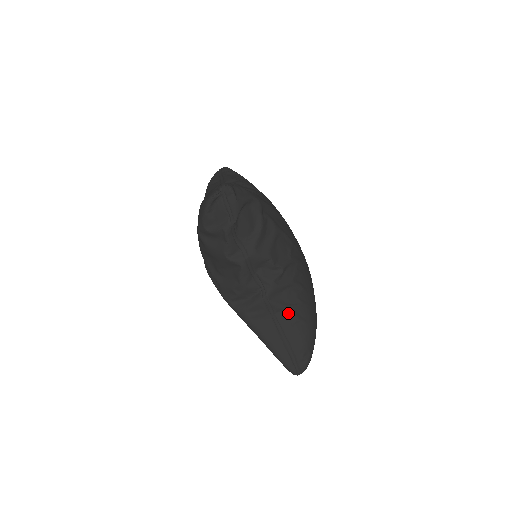
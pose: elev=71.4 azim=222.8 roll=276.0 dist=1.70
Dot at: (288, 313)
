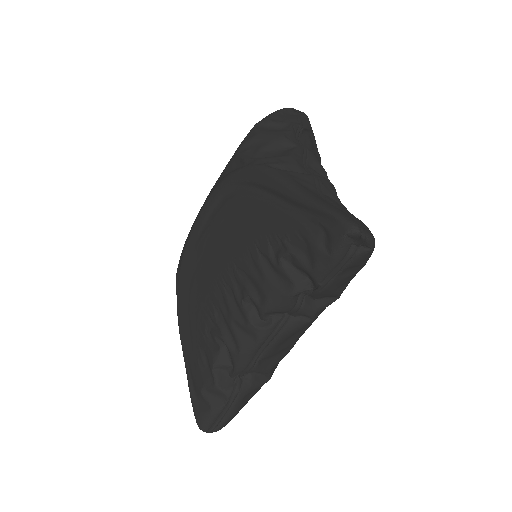
Dot at: (340, 205)
